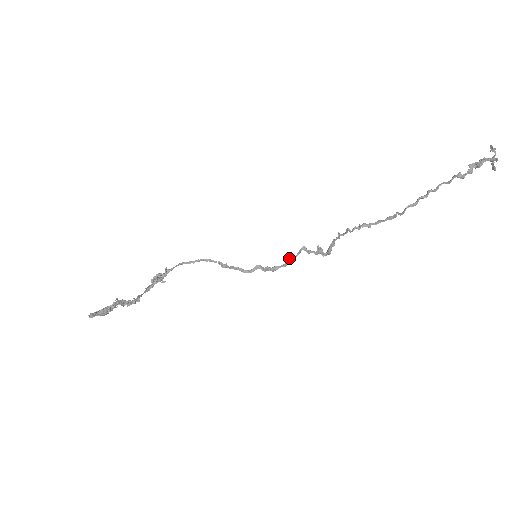
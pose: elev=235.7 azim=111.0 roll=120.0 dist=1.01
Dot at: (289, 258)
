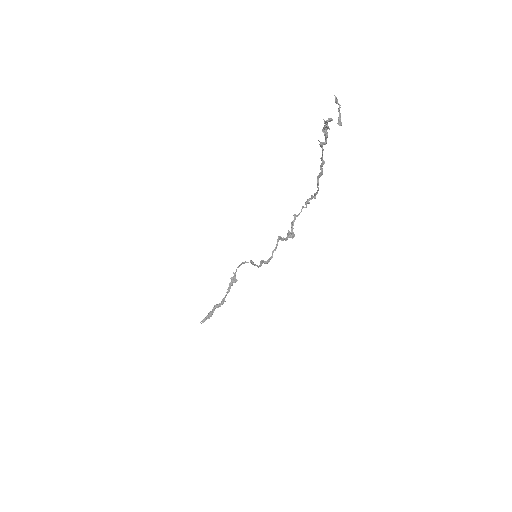
Dot at: (273, 250)
